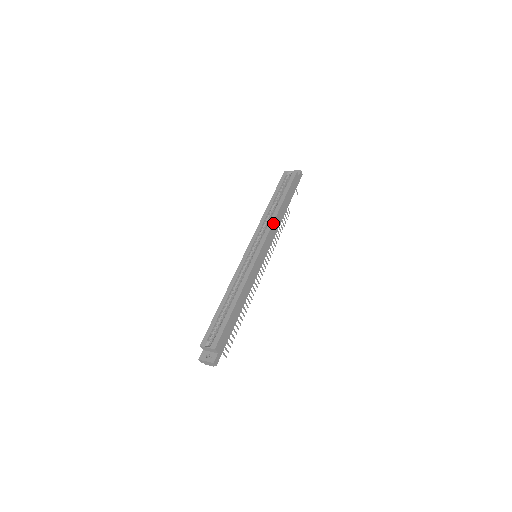
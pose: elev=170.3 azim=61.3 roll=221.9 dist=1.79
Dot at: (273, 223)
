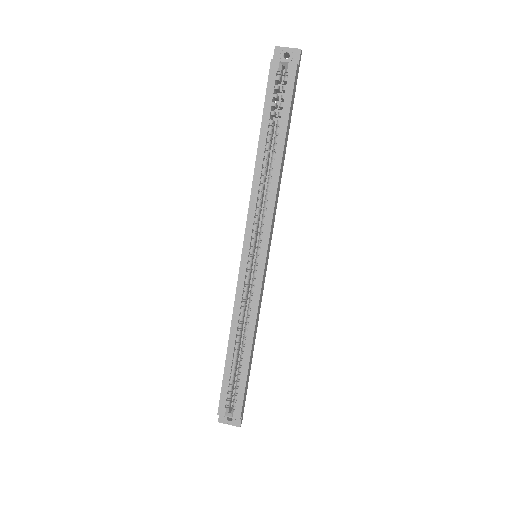
Dot at: (275, 199)
